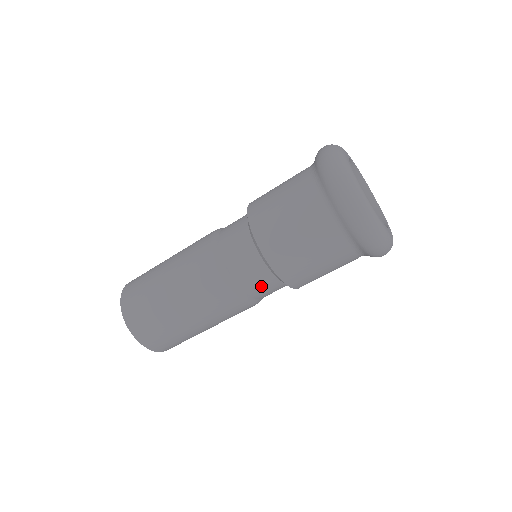
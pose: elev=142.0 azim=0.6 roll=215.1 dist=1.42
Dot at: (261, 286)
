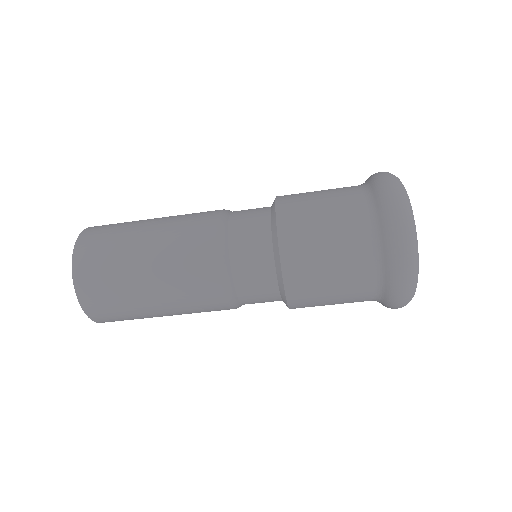
Dot at: occluded
